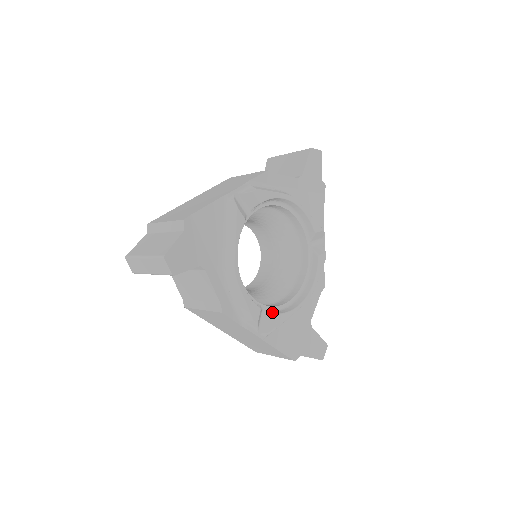
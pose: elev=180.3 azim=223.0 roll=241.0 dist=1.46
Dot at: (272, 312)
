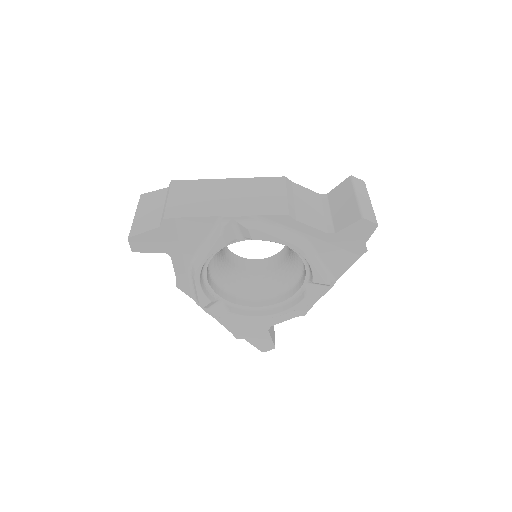
Dot at: (226, 307)
